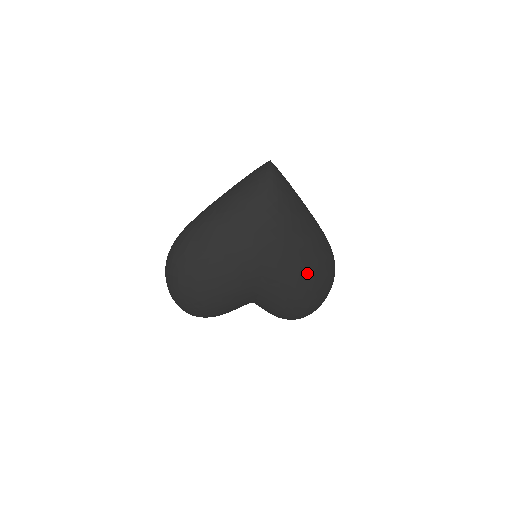
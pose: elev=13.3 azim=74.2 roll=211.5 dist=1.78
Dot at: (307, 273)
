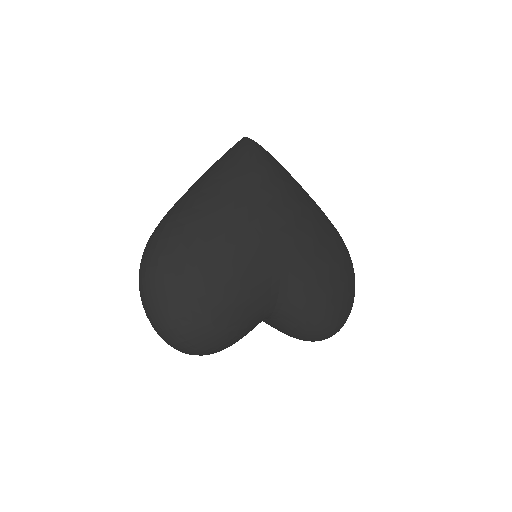
Dot at: (329, 254)
